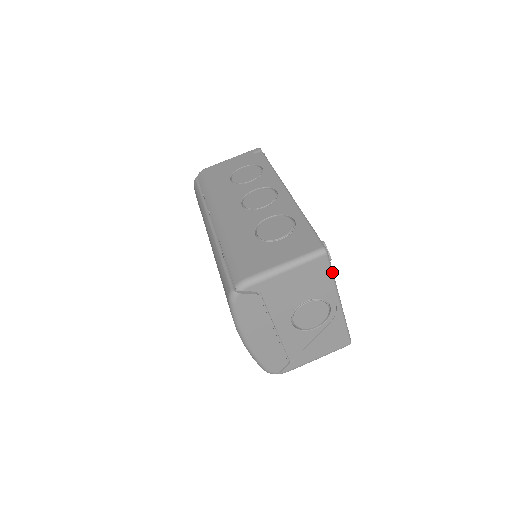
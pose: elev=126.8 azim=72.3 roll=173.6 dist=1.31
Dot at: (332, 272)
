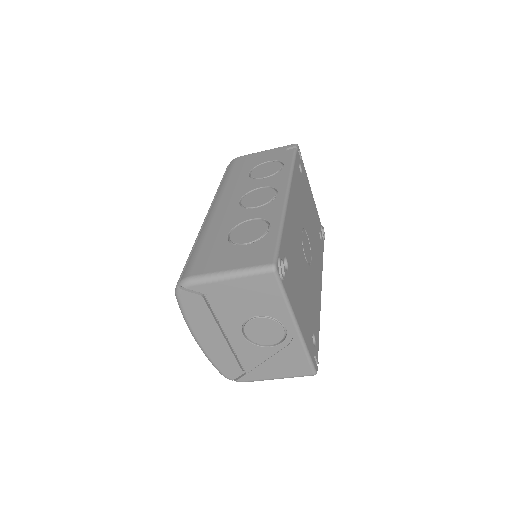
Dot at: (284, 293)
